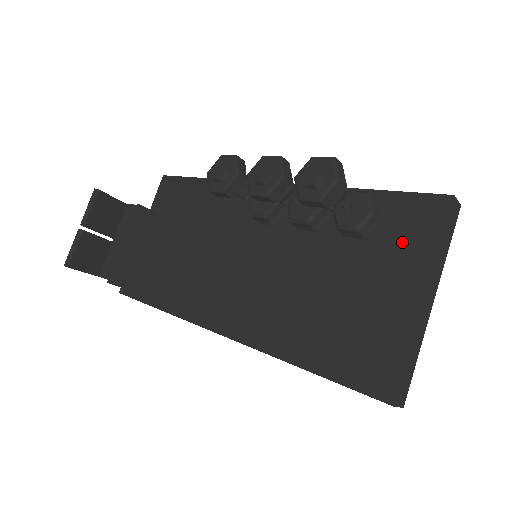
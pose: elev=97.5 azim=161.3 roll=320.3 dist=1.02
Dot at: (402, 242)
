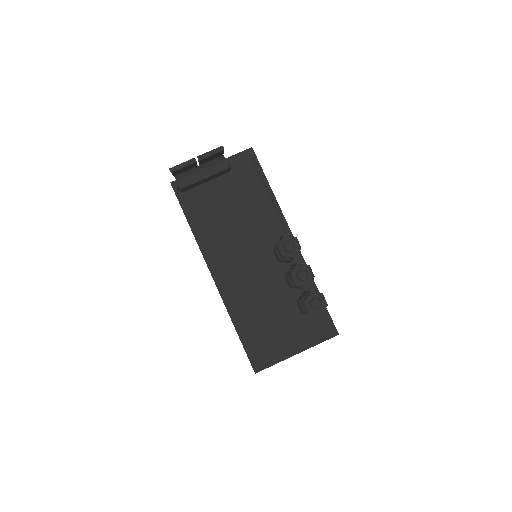
Dot at: (310, 330)
